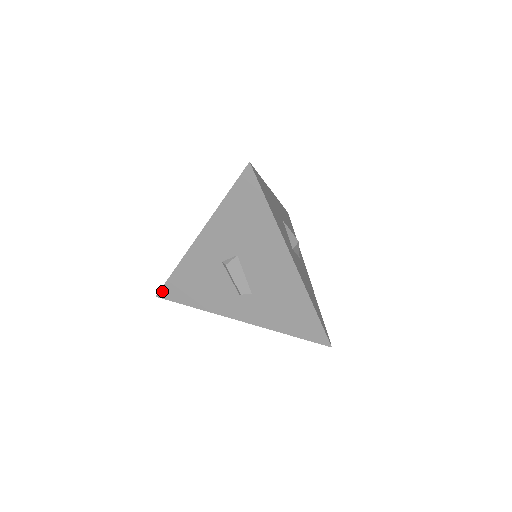
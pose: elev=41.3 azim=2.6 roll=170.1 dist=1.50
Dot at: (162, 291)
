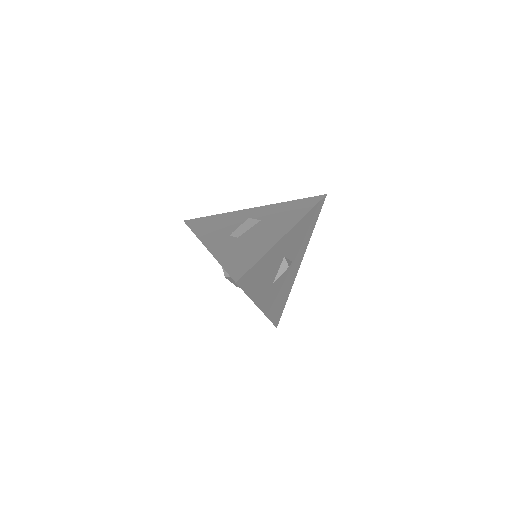
Dot at: (192, 220)
